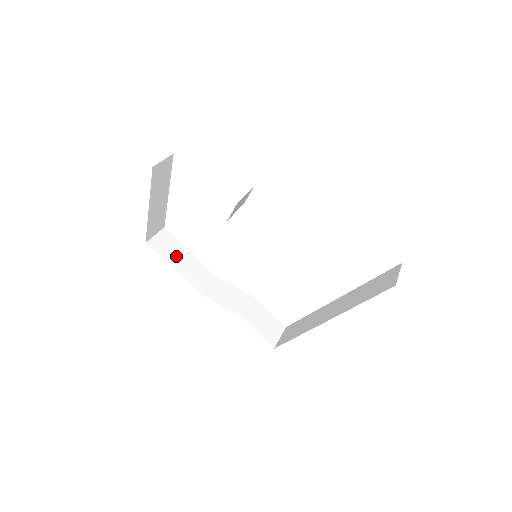
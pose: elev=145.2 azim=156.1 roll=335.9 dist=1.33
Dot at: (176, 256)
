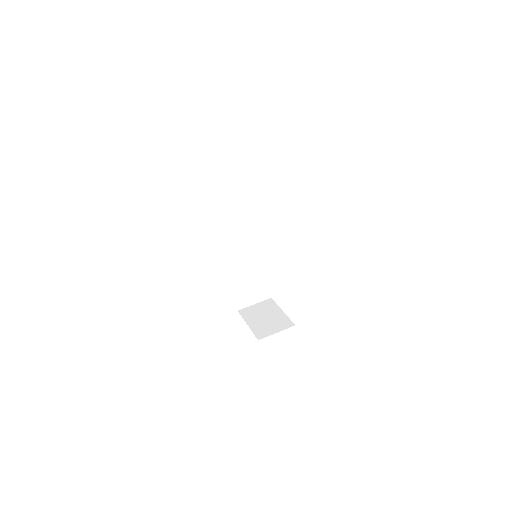
Dot at: (234, 272)
